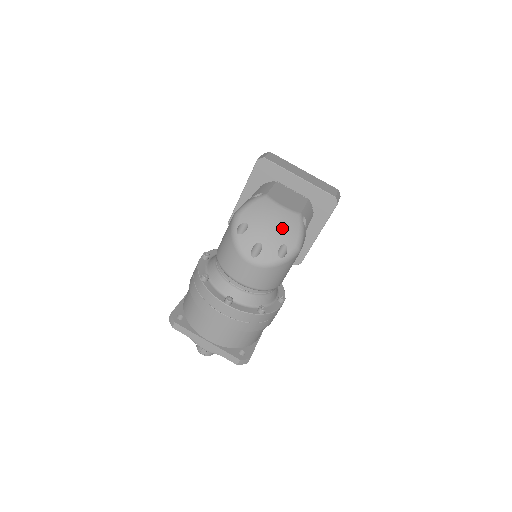
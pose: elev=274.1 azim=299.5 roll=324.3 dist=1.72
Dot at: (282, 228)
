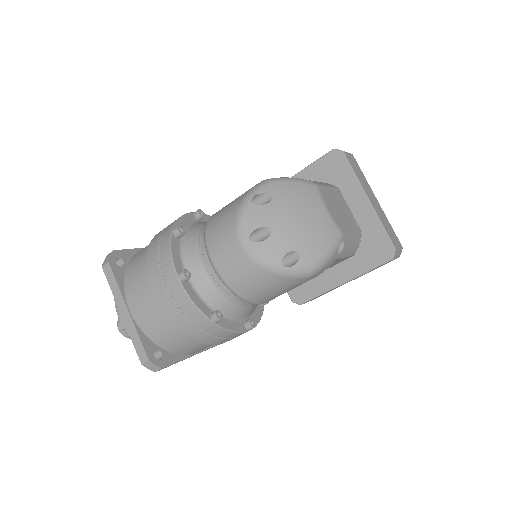
Dot at: (309, 232)
